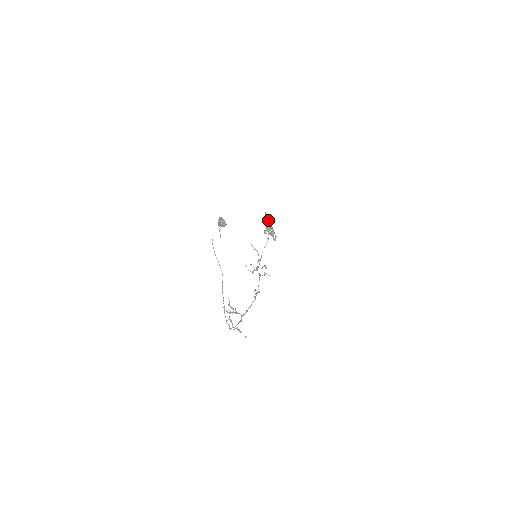
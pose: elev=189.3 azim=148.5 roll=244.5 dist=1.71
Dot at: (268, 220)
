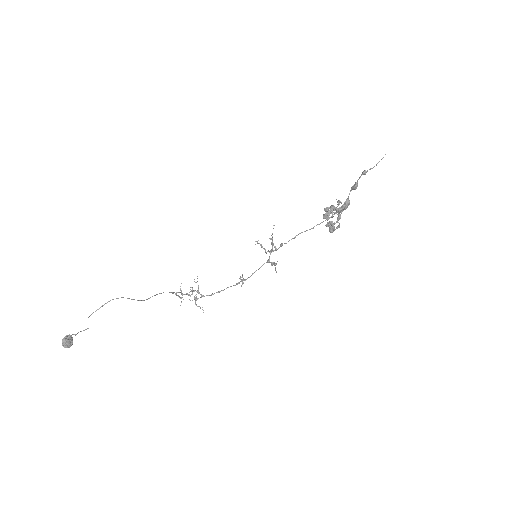
Dot at: (349, 194)
